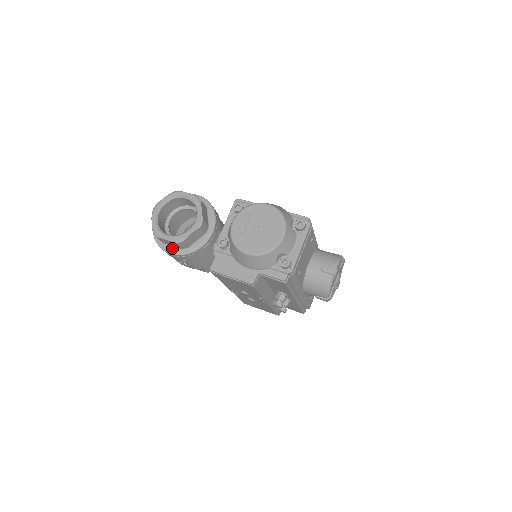
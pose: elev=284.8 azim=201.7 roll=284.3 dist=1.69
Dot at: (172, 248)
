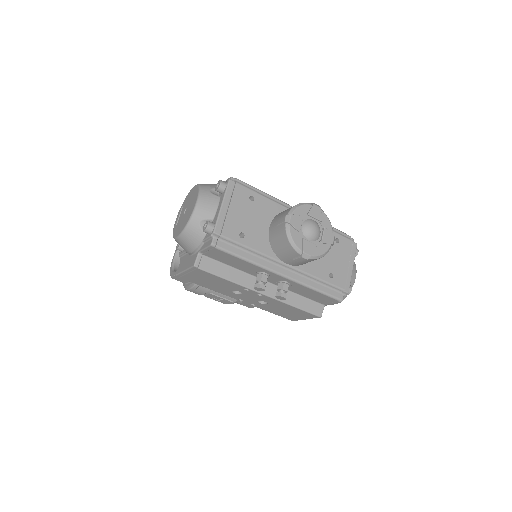
Dot at: (189, 284)
